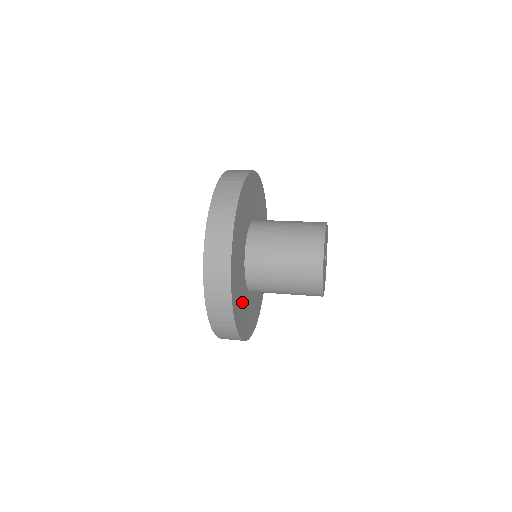
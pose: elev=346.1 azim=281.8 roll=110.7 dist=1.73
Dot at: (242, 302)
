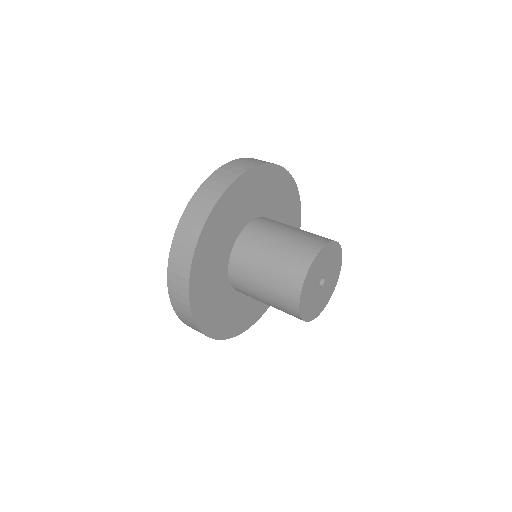
Dot at: (217, 301)
